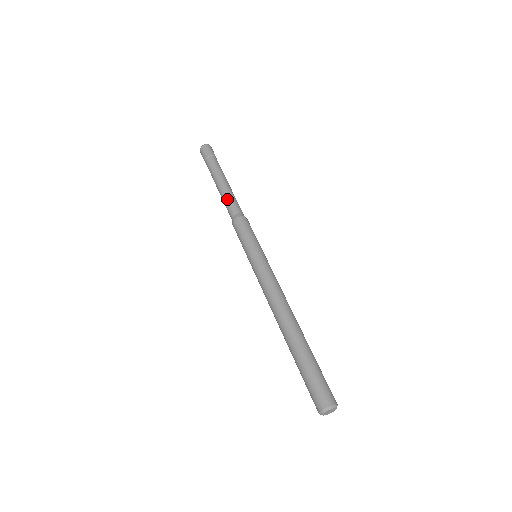
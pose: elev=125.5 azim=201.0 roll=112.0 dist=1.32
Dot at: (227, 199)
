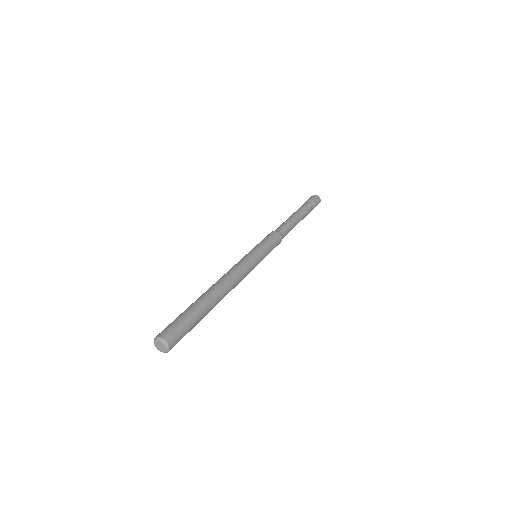
Dot at: (287, 222)
